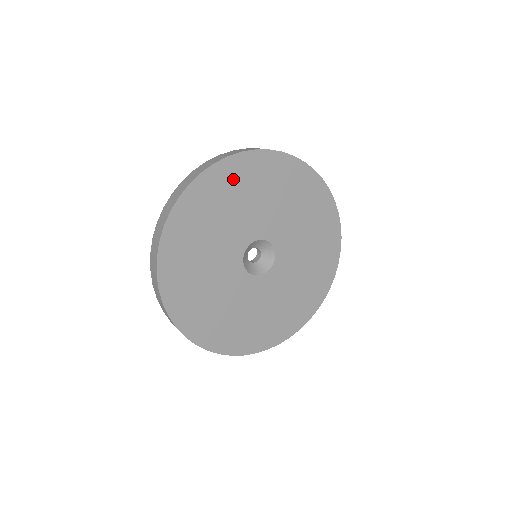
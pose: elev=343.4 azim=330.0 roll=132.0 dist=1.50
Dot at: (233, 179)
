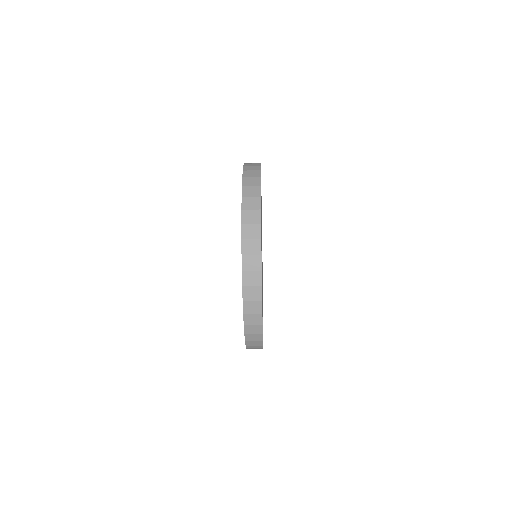
Dot at: occluded
